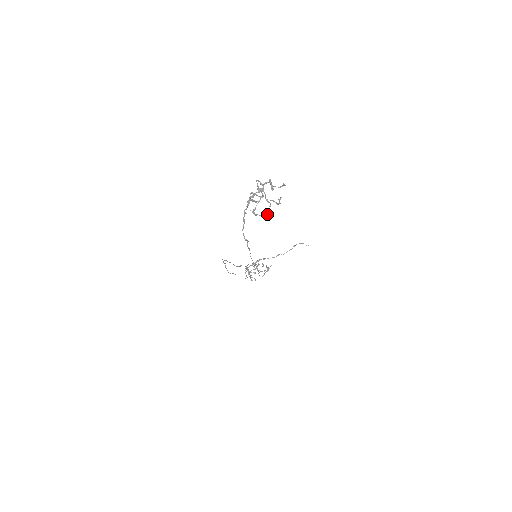
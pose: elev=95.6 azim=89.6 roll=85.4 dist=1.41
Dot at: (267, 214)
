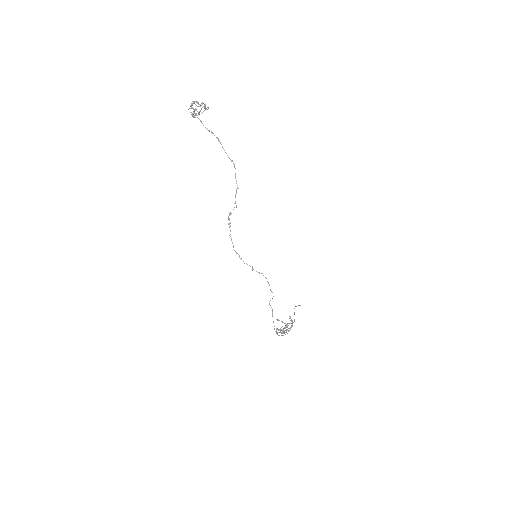
Dot at: (205, 105)
